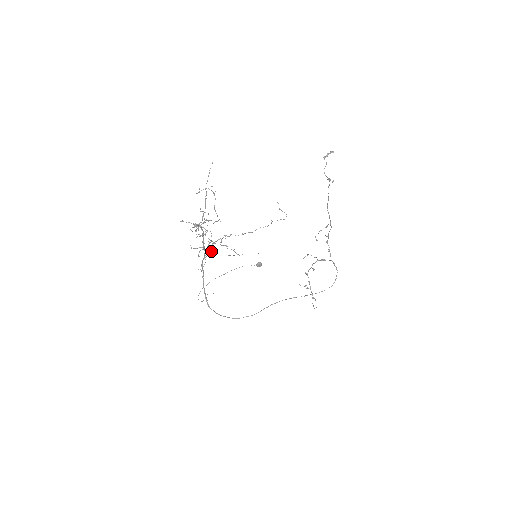
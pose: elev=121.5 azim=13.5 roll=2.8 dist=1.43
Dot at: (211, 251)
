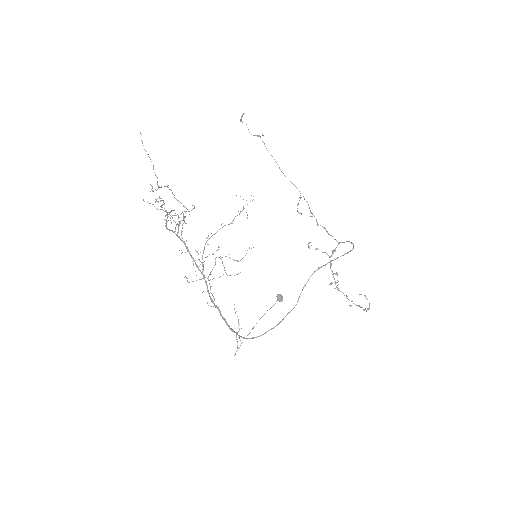
Dot at: (209, 274)
